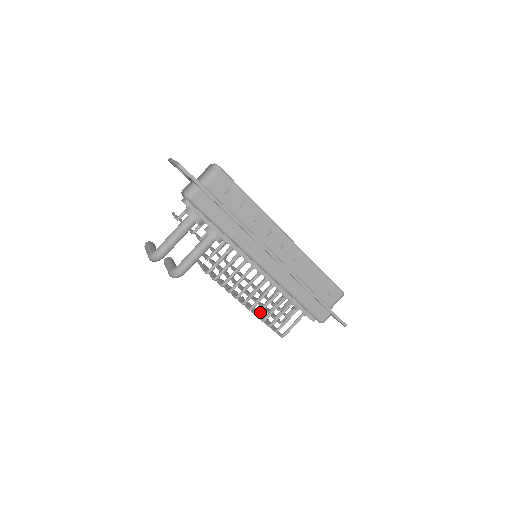
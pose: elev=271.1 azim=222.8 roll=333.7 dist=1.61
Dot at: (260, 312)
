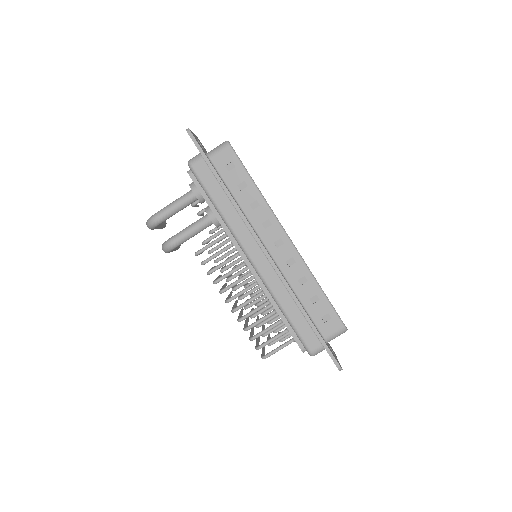
Dot at: (243, 317)
